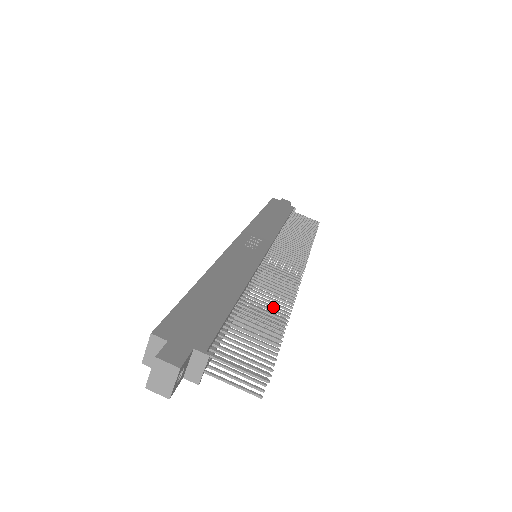
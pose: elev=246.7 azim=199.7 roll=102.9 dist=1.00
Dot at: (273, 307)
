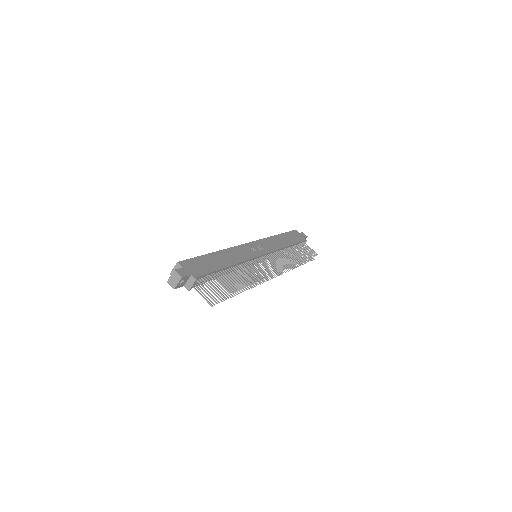
Dot at: (243, 279)
